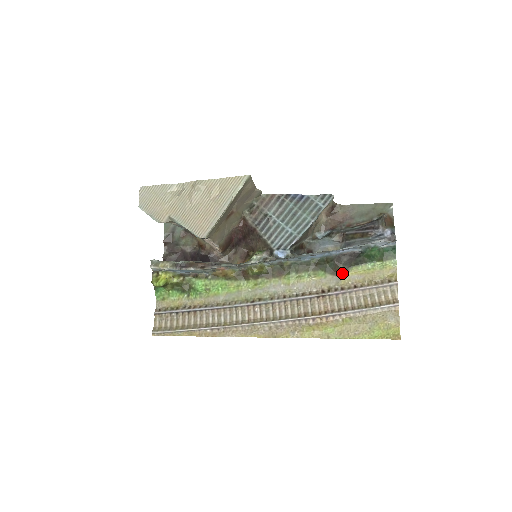
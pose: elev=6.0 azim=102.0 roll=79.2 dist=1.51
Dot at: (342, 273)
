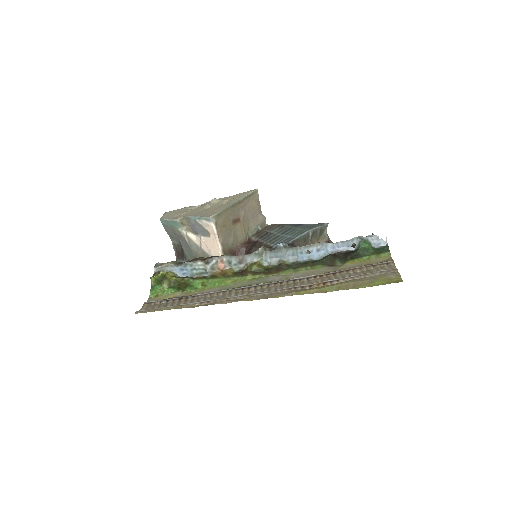
Dot at: (339, 265)
